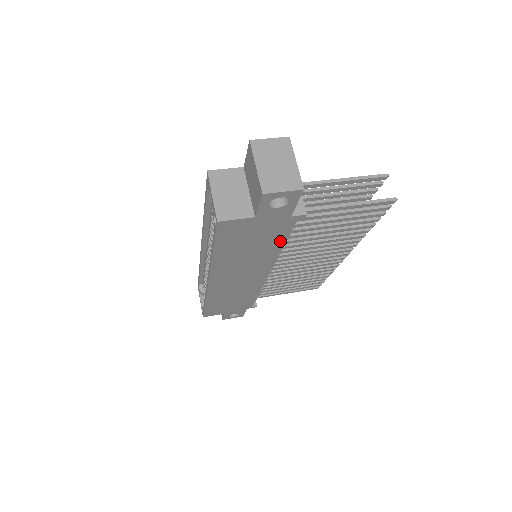
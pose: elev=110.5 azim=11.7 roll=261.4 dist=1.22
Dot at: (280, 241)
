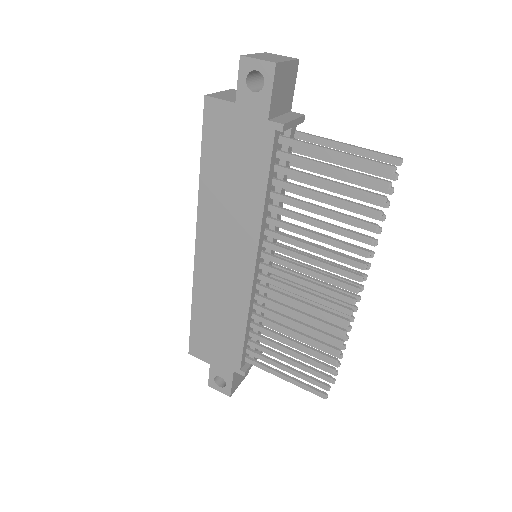
Dot at: (261, 179)
